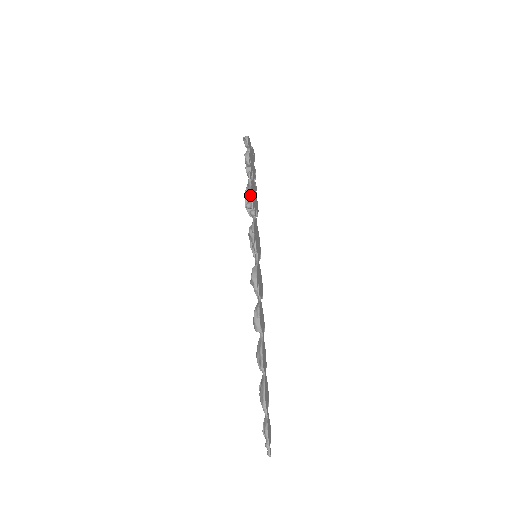
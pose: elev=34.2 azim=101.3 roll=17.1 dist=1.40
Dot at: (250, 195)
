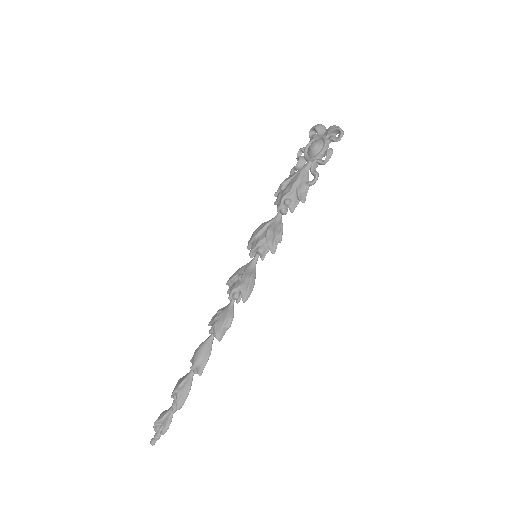
Dot at: occluded
